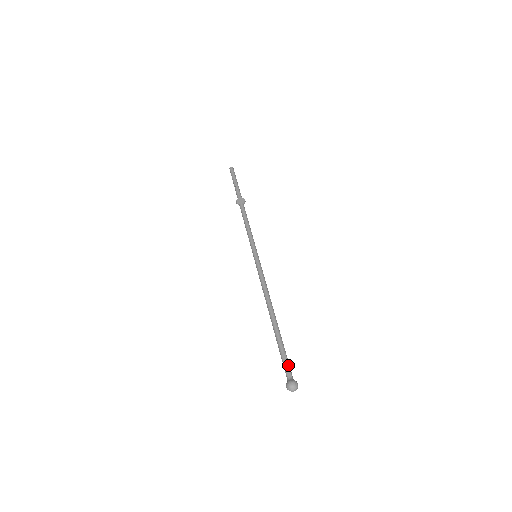
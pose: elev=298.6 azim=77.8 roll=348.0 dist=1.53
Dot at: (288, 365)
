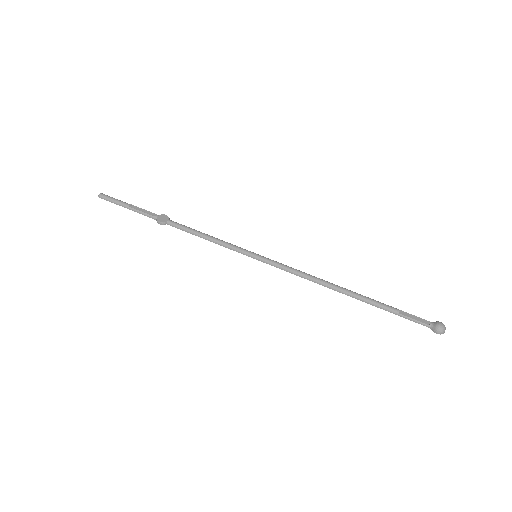
Dot at: (415, 316)
